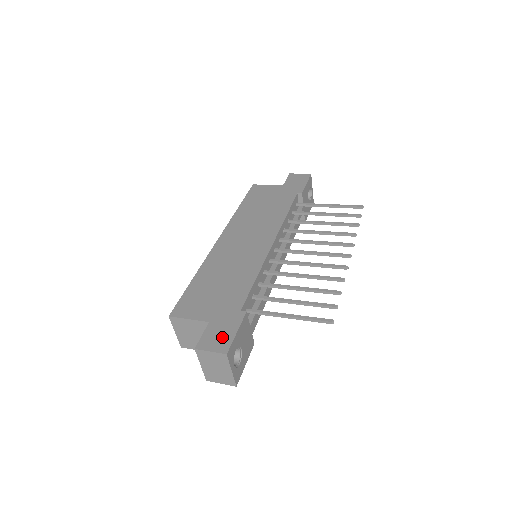
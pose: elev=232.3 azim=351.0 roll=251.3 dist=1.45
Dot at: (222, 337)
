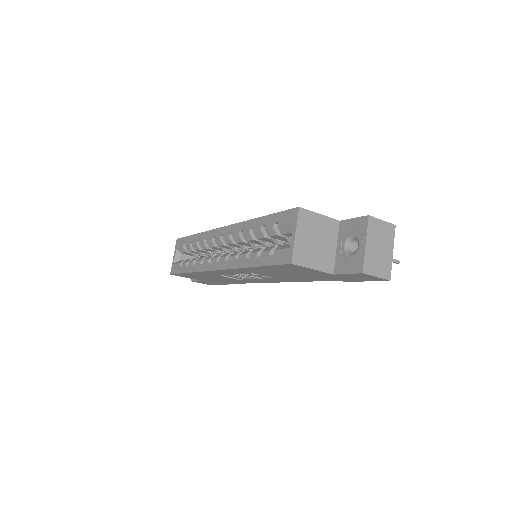
Dot at: occluded
